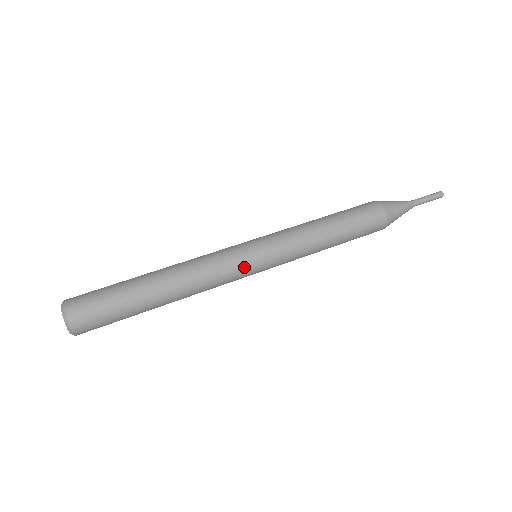
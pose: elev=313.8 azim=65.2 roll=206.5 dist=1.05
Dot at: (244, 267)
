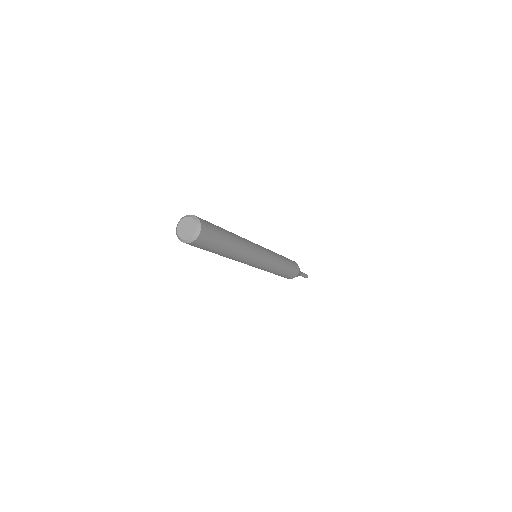
Dot at: (256, 244)
